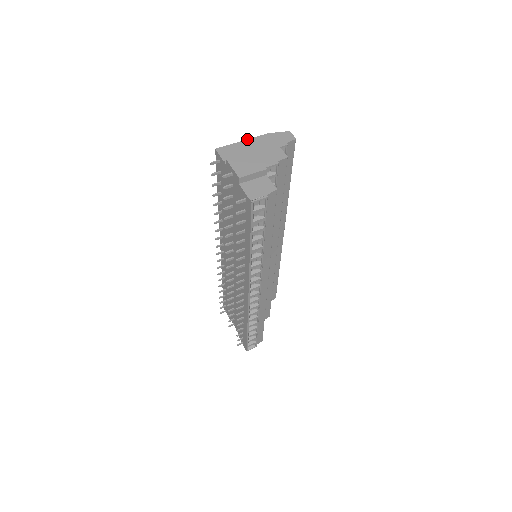
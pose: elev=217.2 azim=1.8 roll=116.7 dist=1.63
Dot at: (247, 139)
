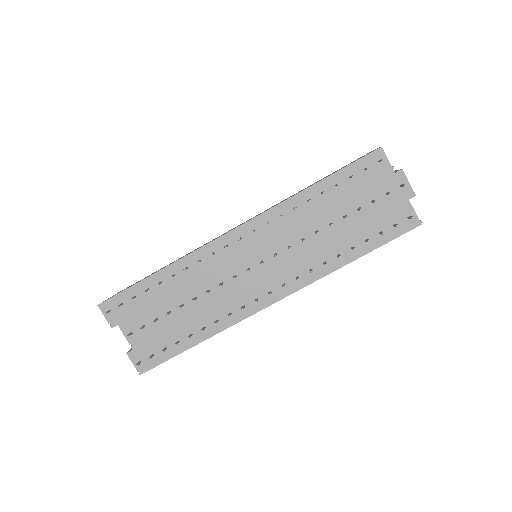
Dot at: (373, 150)
